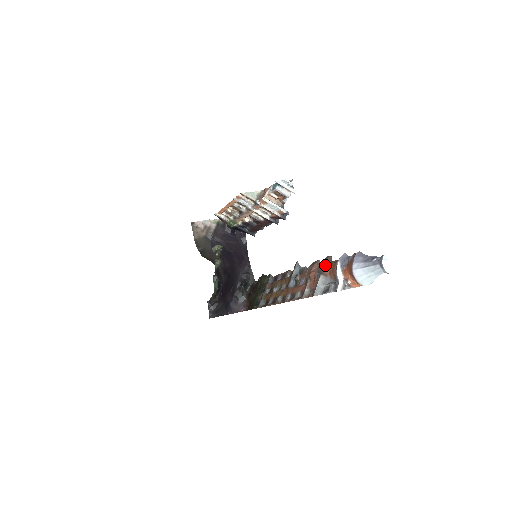
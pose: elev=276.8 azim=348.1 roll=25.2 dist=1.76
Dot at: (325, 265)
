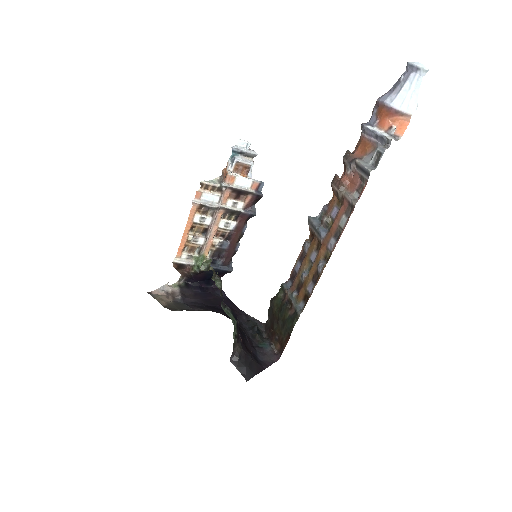
Dot at: (351, 154)
